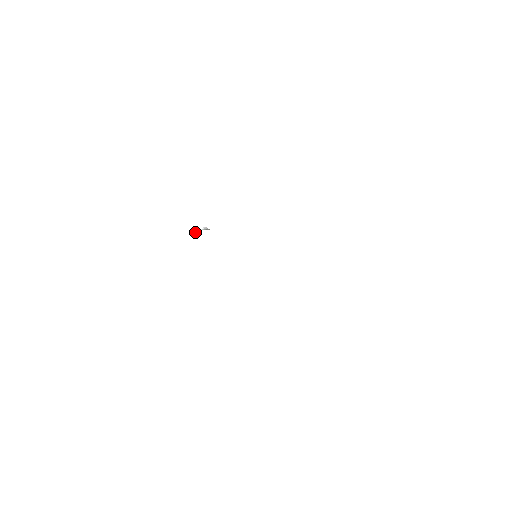
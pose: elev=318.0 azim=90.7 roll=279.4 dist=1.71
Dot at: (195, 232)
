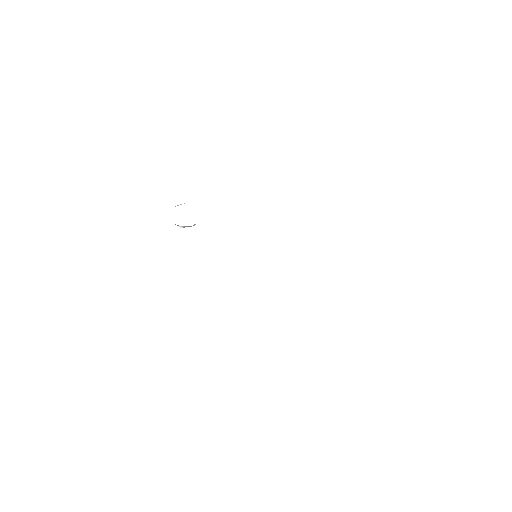
Dot at: occluded
